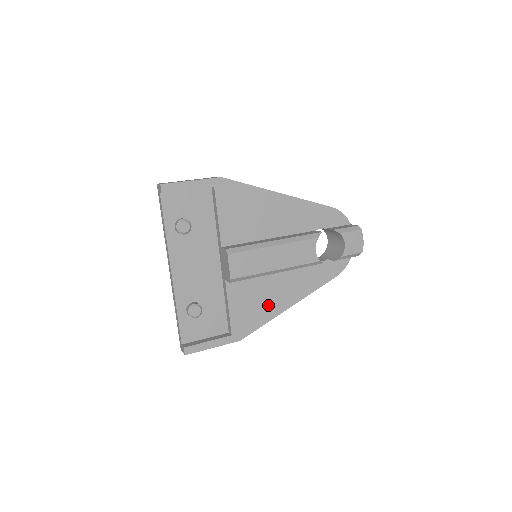
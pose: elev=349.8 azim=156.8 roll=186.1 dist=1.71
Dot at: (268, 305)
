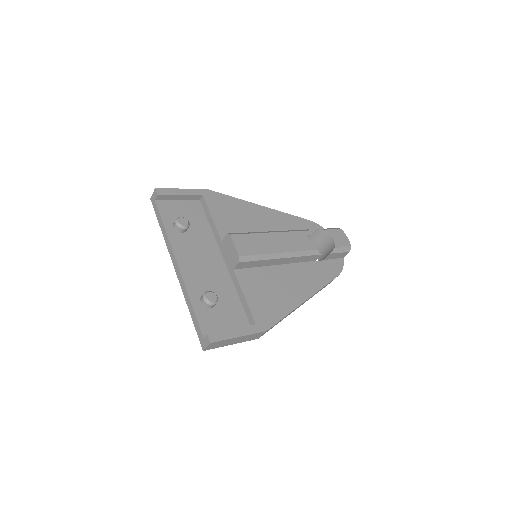
Dot at: (283, 297)
